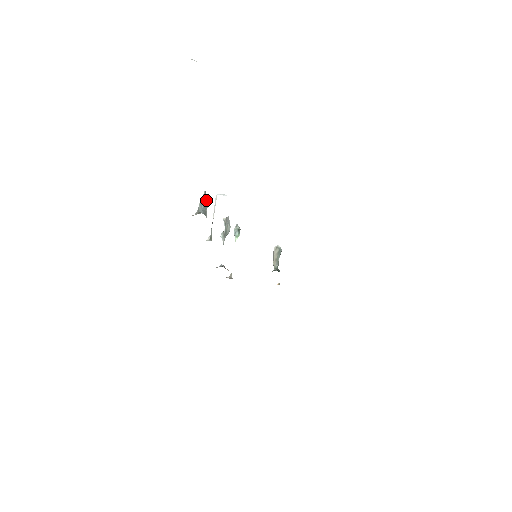
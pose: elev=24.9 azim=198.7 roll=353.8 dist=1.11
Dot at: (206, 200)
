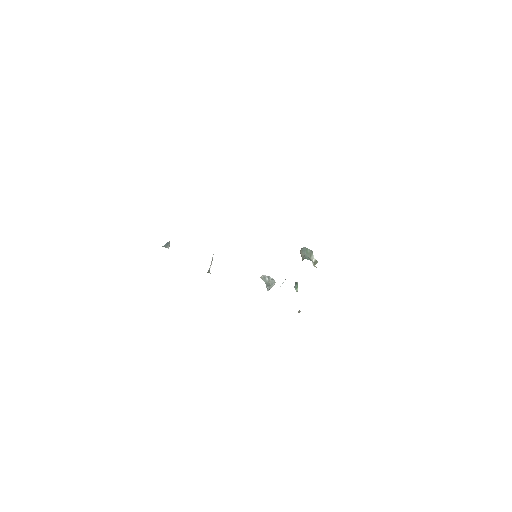
Dot at: (169, 243)
